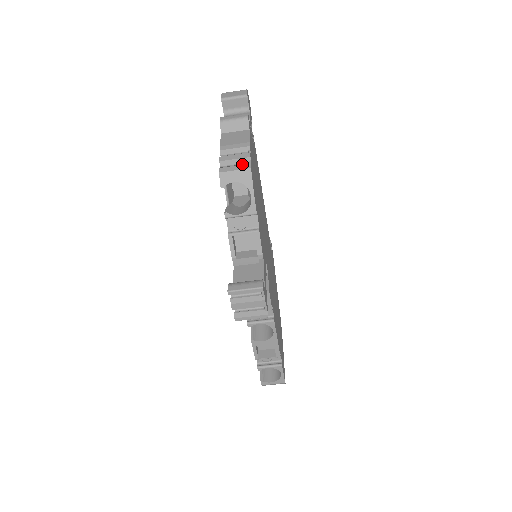
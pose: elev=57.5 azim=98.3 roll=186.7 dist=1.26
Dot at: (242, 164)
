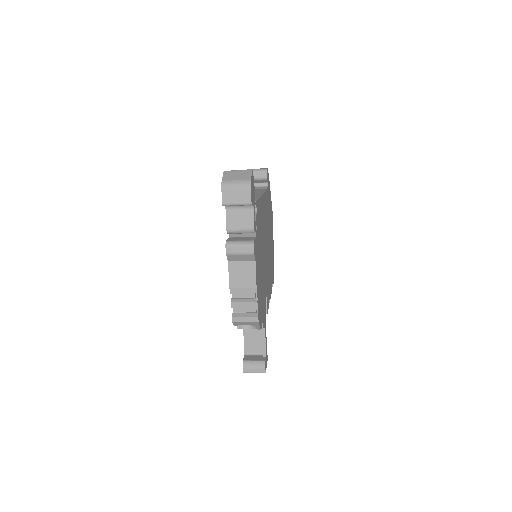
Dot at: (250, 307)
